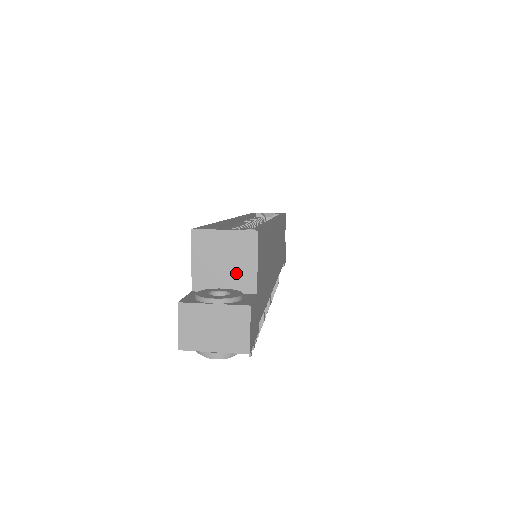
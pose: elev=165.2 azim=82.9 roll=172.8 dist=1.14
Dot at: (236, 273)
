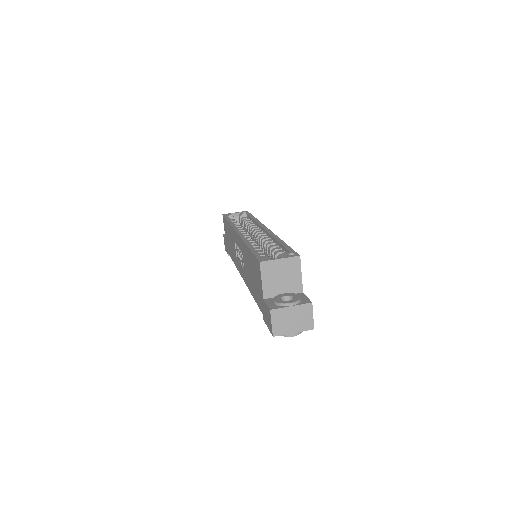
Dot at: (290, 283)
